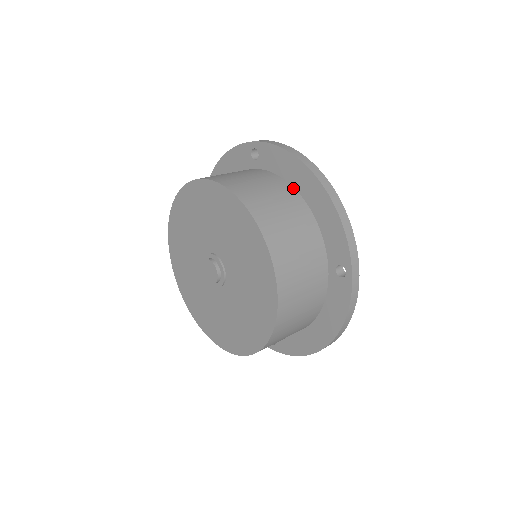
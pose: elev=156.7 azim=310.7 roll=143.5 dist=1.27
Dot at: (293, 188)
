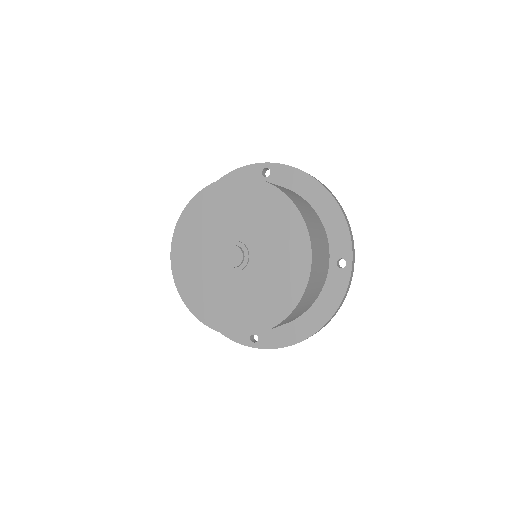
Dot at: (304, 199)
